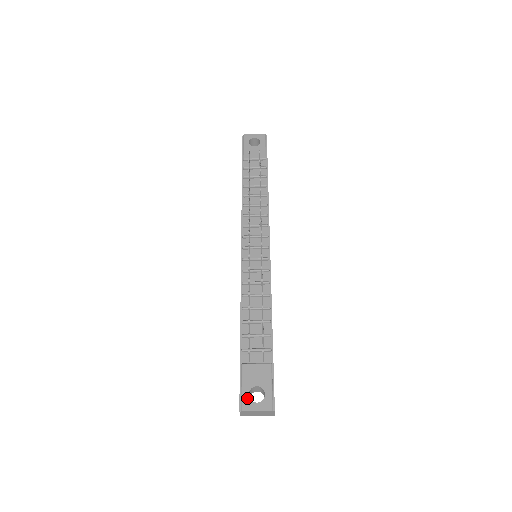
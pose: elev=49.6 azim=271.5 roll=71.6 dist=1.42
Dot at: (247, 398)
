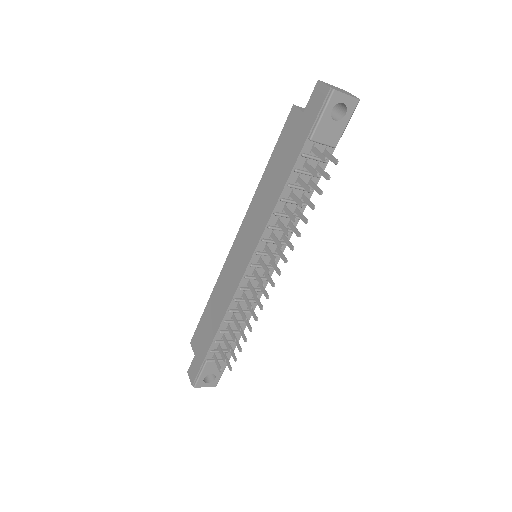
Dot at: (202, 381)
